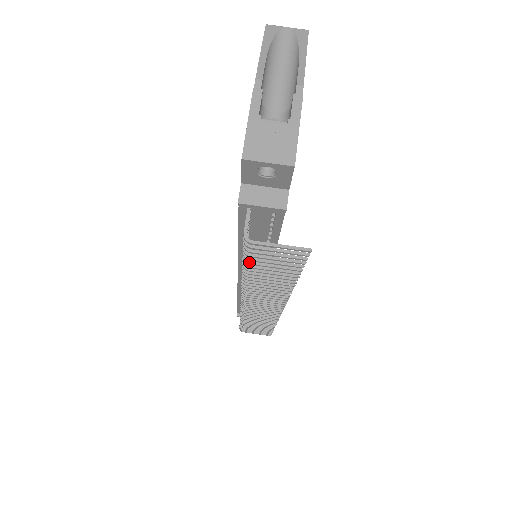
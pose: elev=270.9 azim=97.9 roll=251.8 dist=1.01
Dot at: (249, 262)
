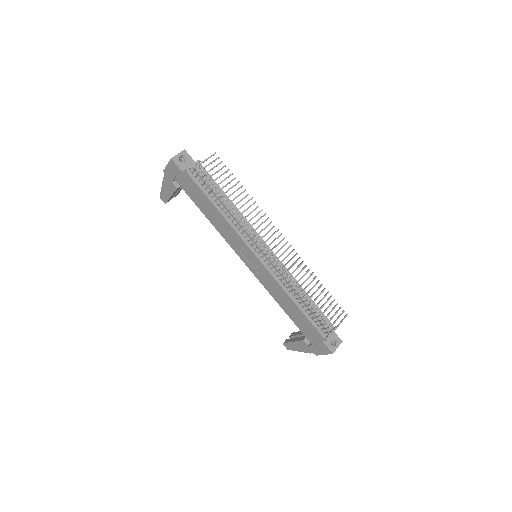
Dot at: (216, 185)
